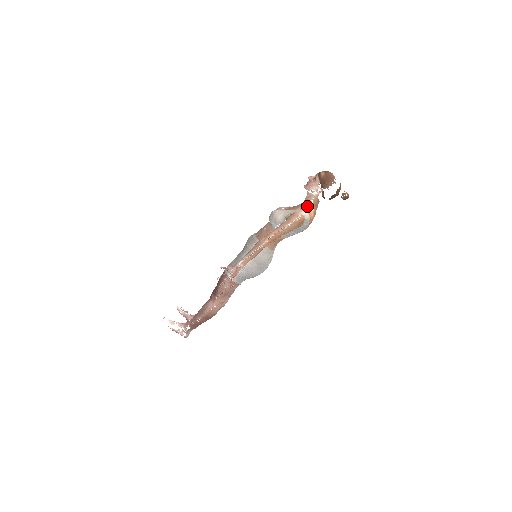
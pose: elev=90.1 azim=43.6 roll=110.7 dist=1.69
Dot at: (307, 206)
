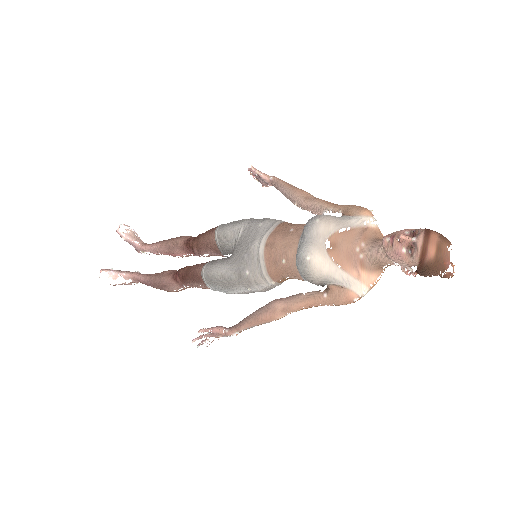
Dot at: (373, 271)
